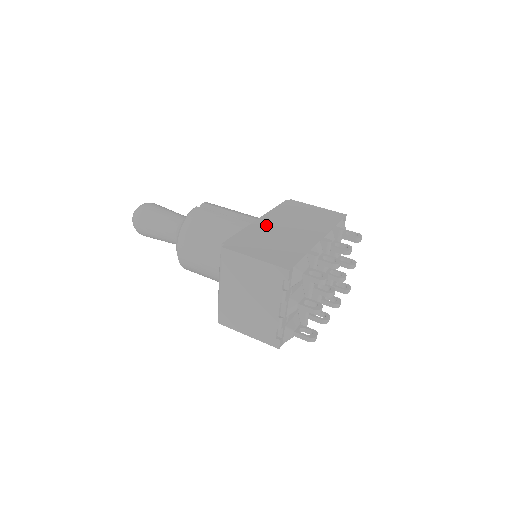
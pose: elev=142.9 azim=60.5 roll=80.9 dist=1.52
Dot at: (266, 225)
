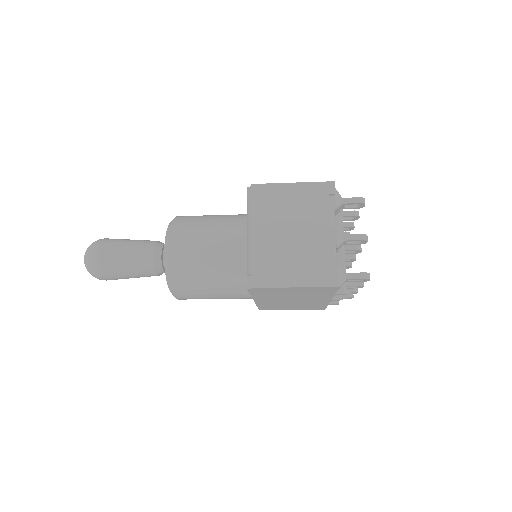
Dot at: occluded
